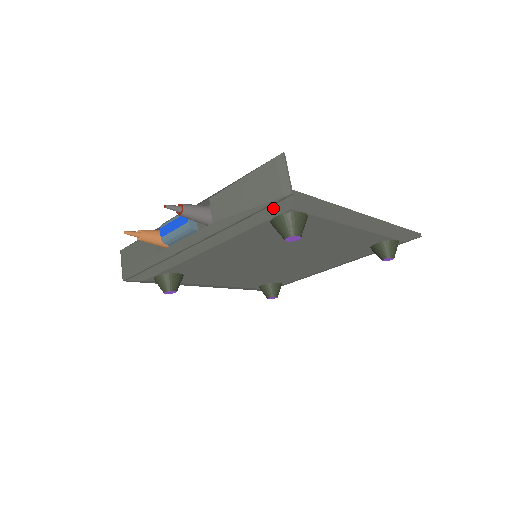
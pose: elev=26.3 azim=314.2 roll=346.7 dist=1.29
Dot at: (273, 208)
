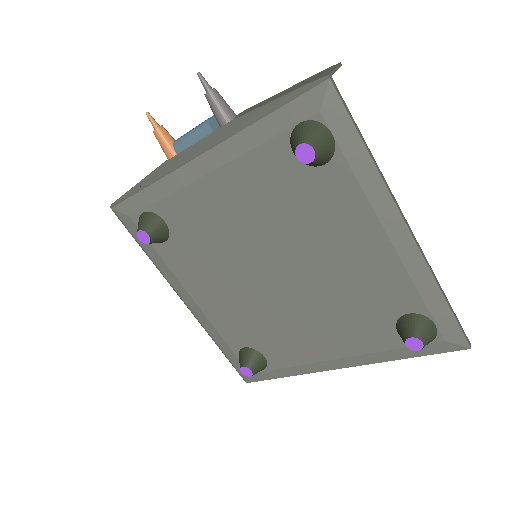
Dot at: (301, 102)
